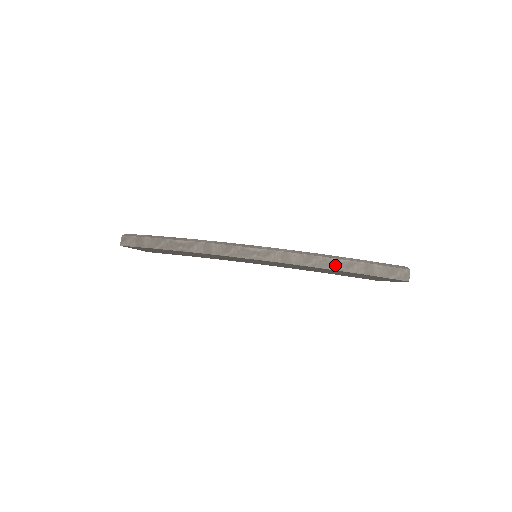
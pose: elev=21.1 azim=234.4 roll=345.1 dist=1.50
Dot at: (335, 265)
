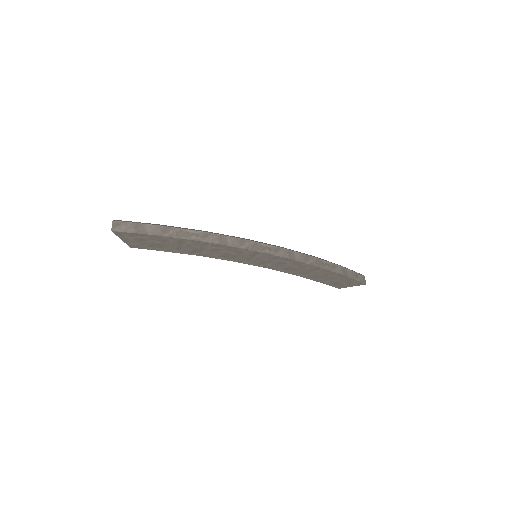
Dot at: (325, 265)
